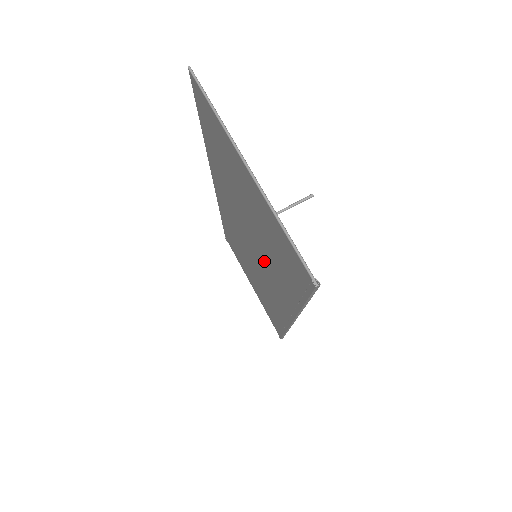
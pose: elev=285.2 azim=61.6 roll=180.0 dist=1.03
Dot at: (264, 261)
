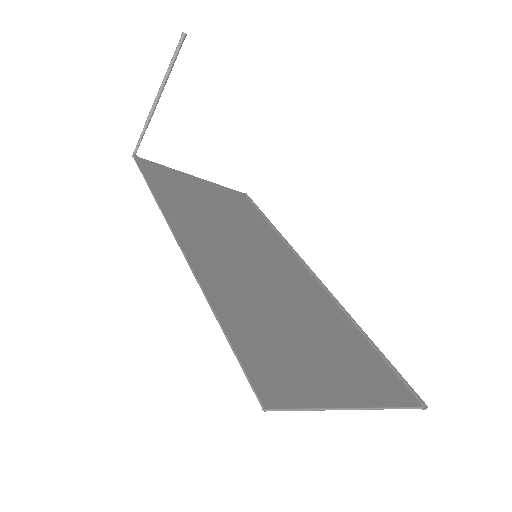
Dot at: (294, 293)
